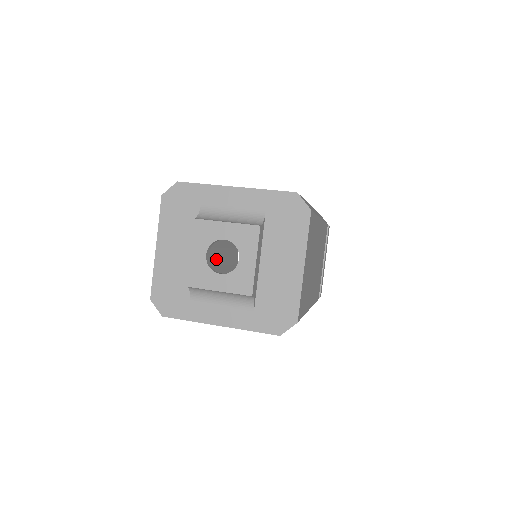
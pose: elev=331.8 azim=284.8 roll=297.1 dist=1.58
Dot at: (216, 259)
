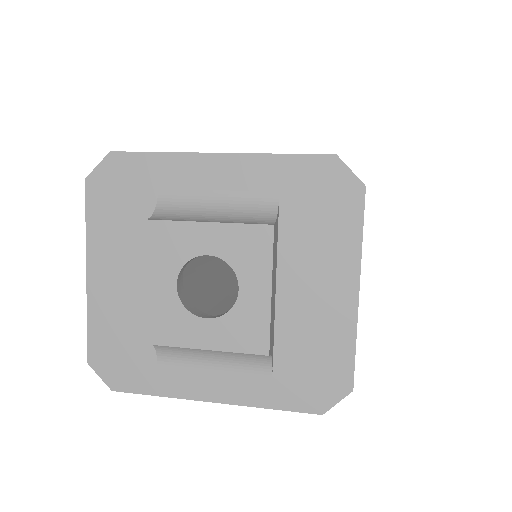
Dot at: (195, 261)
